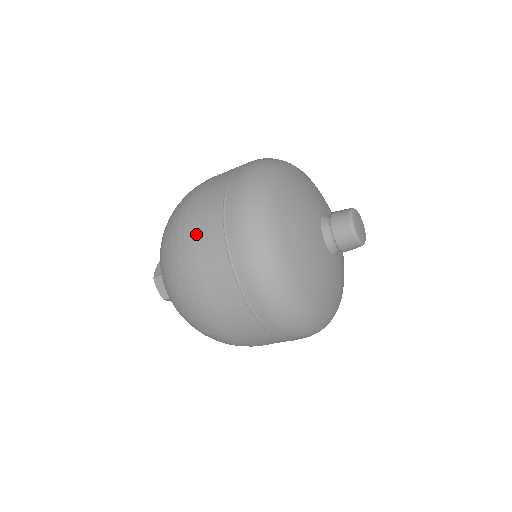
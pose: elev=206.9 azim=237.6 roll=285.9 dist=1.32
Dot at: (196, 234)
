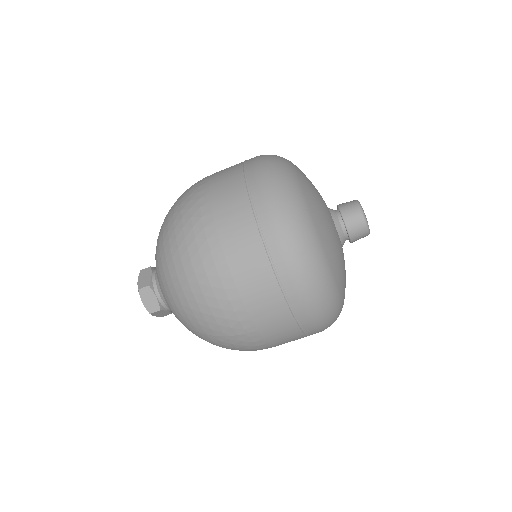
Dot at: (220, 224)
